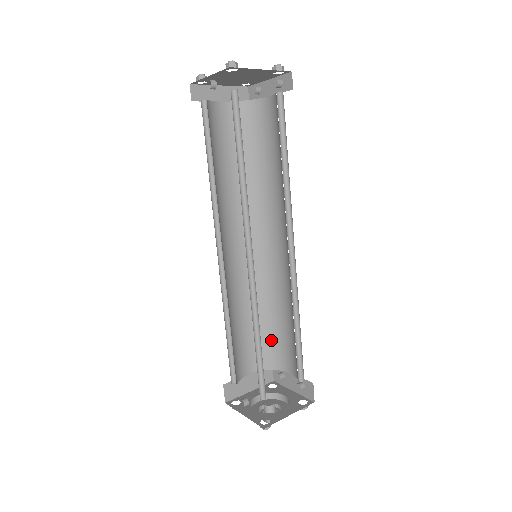
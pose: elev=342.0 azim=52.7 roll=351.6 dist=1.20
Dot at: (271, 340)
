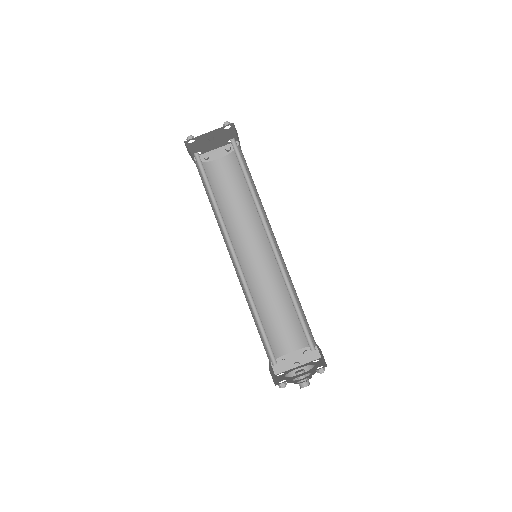
Dot at: (269, 333)
